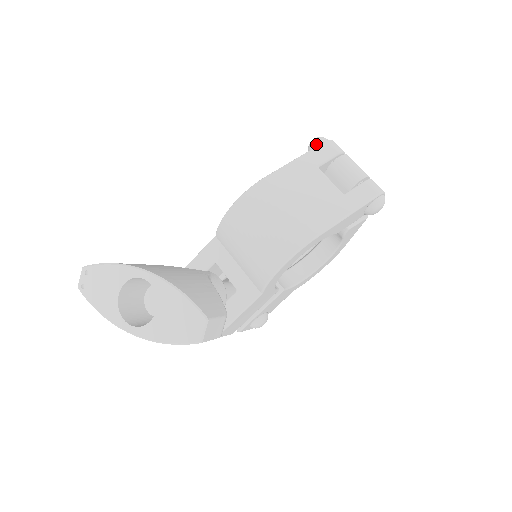
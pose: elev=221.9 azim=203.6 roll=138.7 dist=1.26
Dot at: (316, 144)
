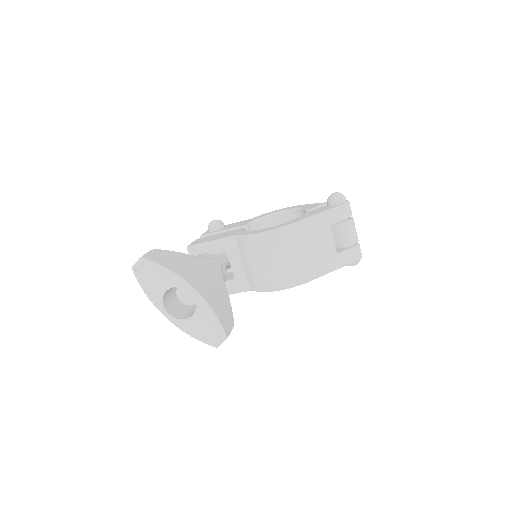
Dot at: (337, 202)
